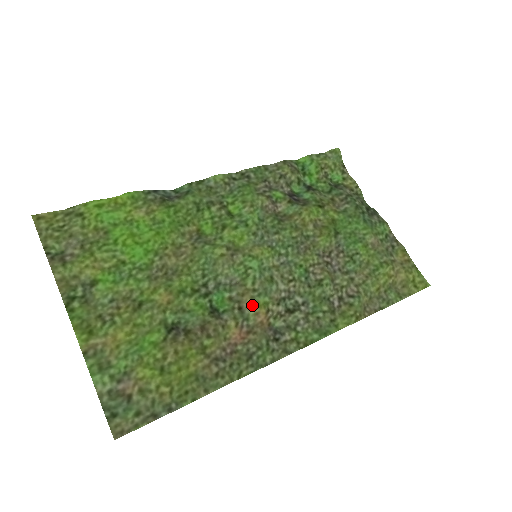
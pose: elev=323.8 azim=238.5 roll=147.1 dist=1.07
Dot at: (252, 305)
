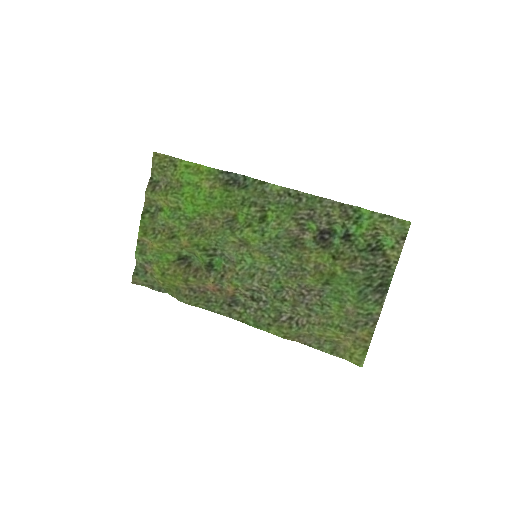
Dot at: (229, 280)
